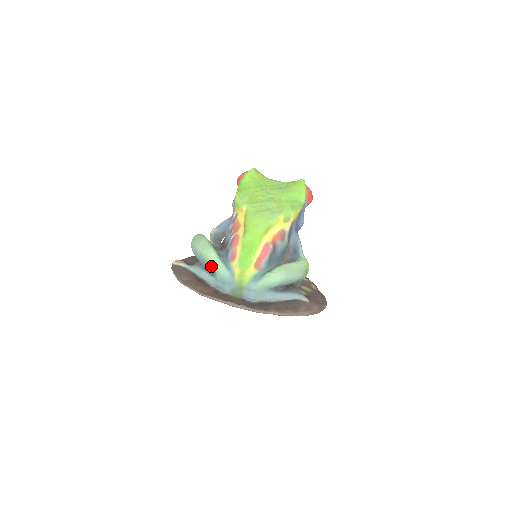
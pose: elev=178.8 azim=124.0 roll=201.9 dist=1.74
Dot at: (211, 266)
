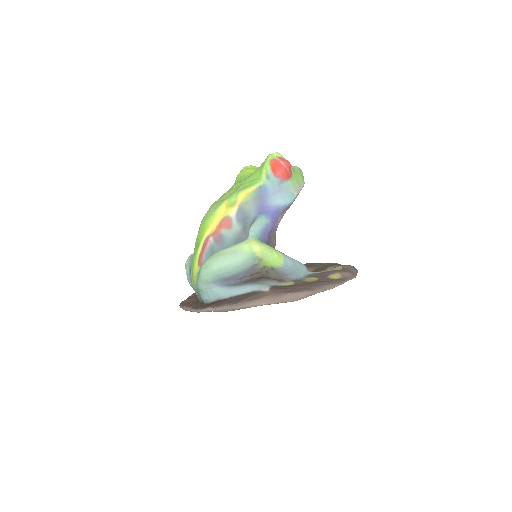
Dot at: occluded
